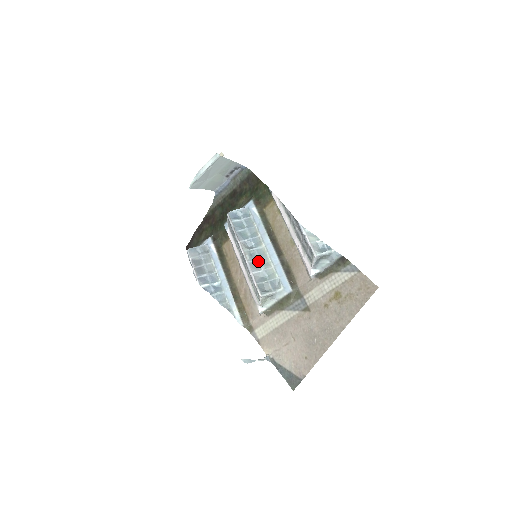
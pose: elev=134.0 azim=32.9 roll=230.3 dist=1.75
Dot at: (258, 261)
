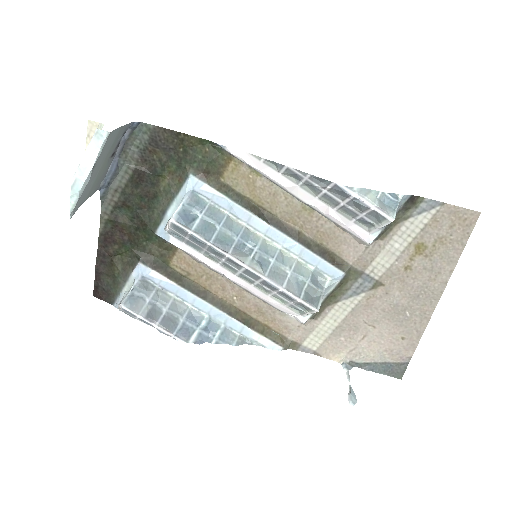
Dot at: (274, 264)
